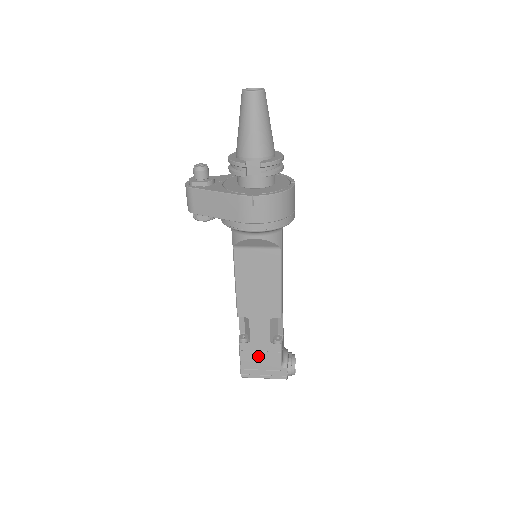
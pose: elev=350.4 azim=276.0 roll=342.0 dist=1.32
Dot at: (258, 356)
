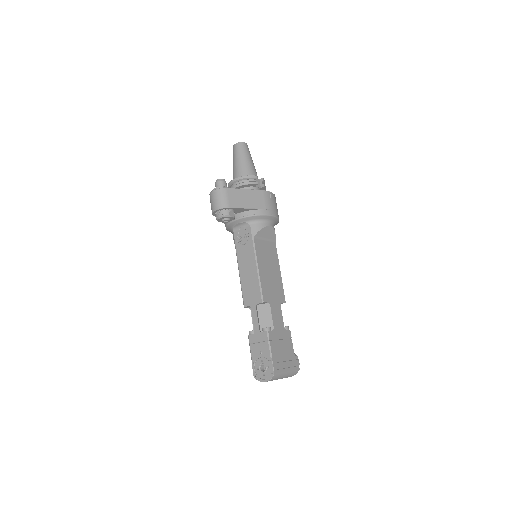
Dot at: (280, 345)
